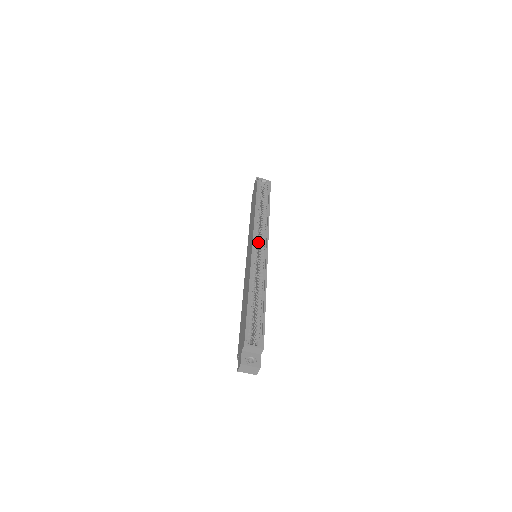
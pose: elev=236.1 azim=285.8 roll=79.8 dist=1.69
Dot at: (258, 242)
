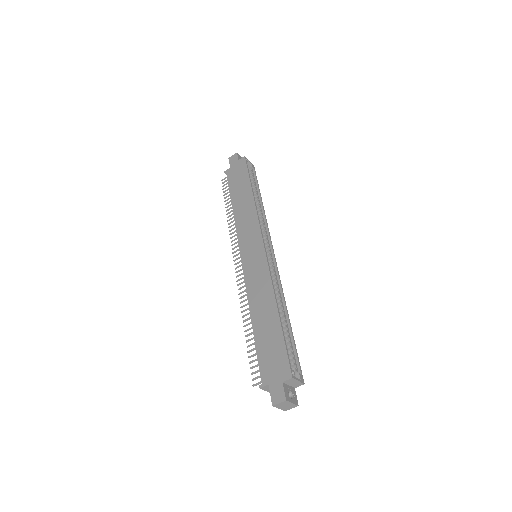
Dot at: occluded
